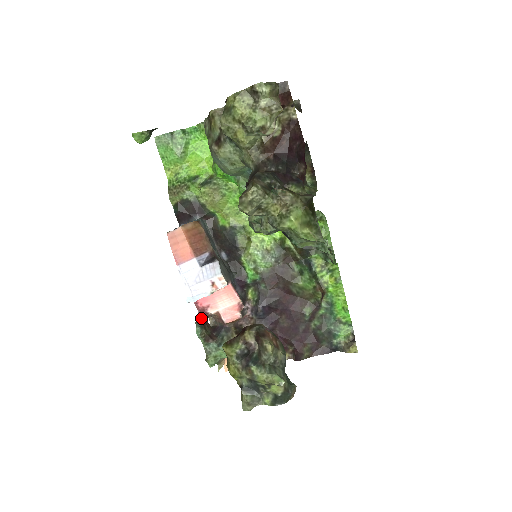
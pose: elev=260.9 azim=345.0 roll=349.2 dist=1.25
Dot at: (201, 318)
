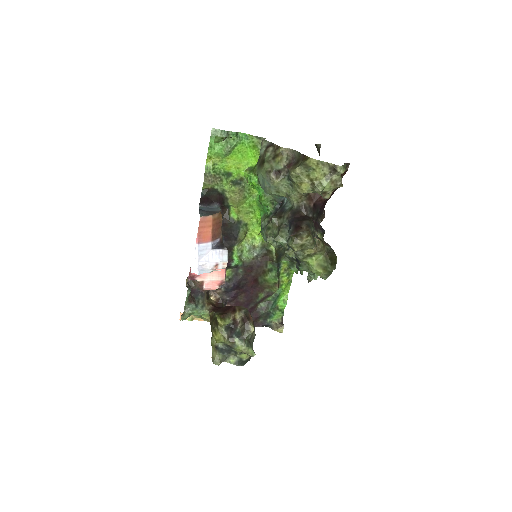
Dot at: (188, 281)
